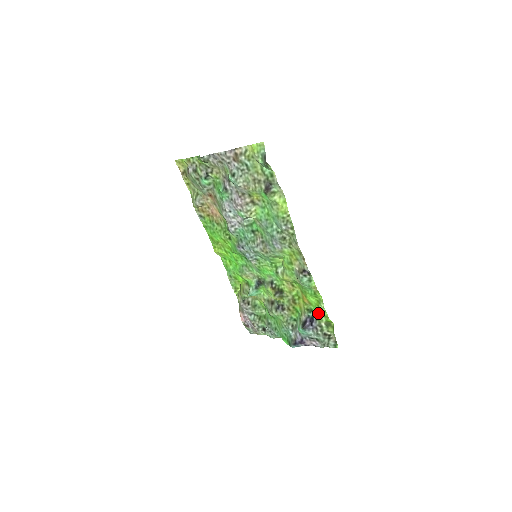
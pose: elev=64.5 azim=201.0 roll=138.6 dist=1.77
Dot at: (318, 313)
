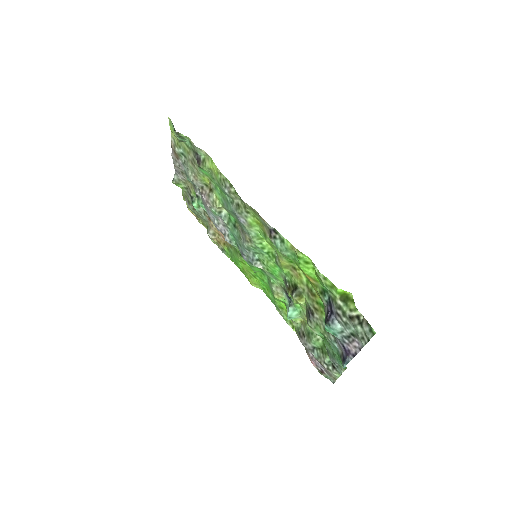
Dot at: (326, 288)
